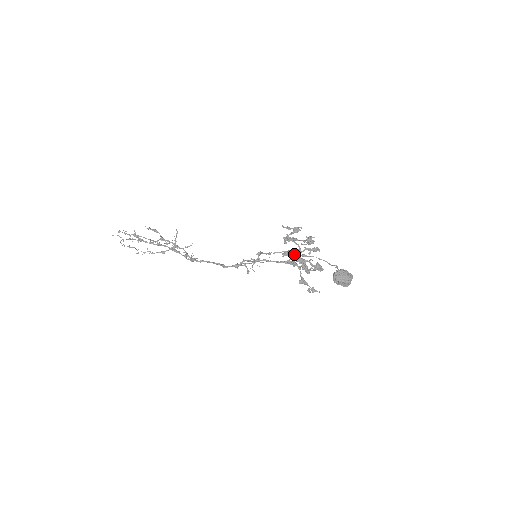
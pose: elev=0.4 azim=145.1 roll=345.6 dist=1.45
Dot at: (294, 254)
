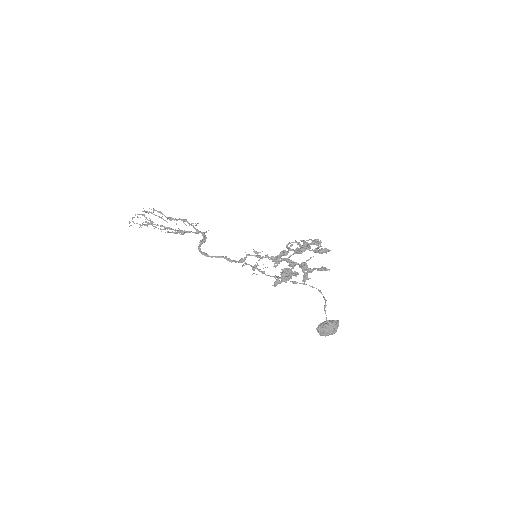
Dot at: (285, 279)
